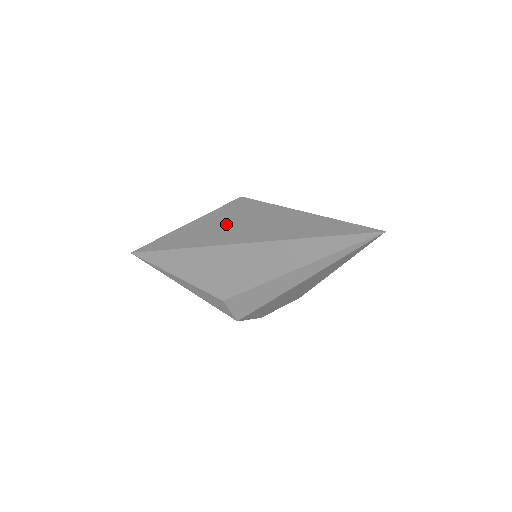
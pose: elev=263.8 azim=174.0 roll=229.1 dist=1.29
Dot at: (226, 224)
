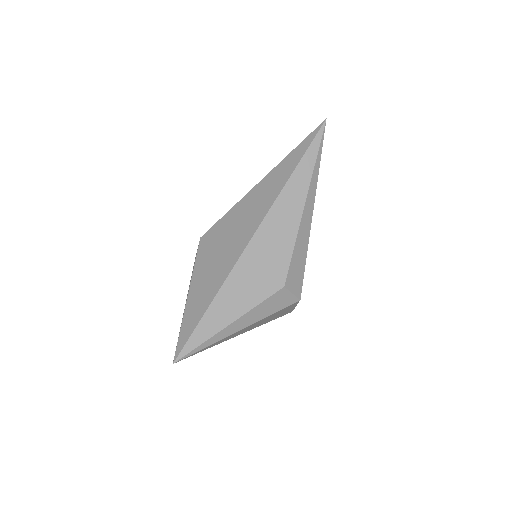
Dot at: (223, 248)
